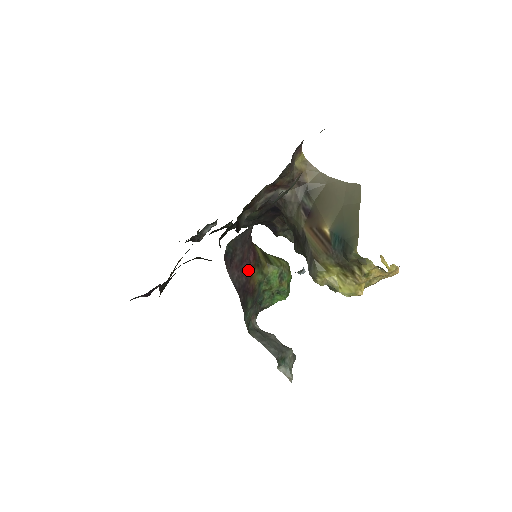
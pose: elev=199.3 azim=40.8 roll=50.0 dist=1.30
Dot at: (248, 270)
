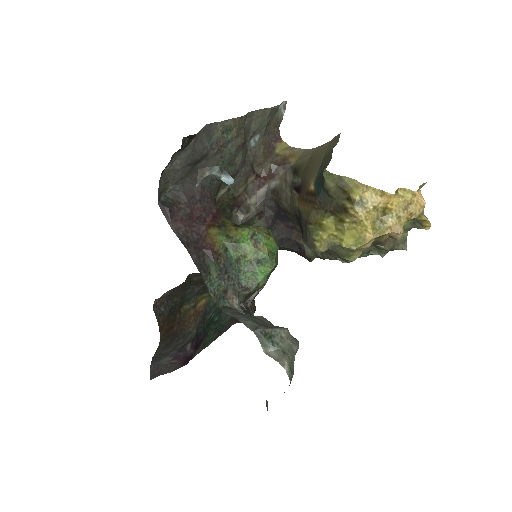
Dot at: (200, 226)
